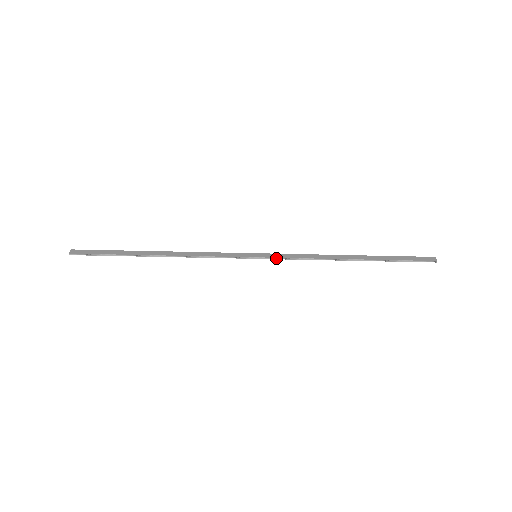
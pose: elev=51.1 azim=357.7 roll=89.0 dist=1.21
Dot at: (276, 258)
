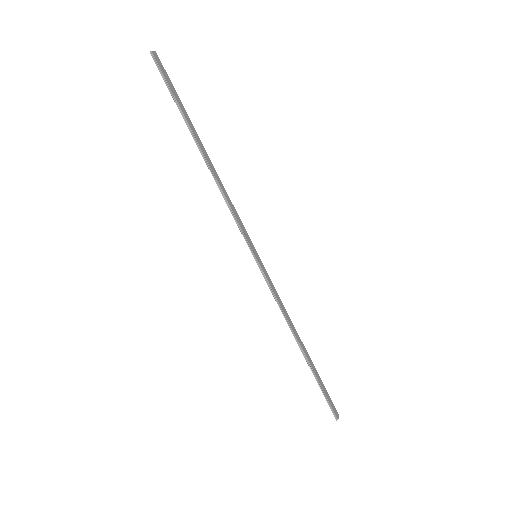
Dot at: (265, 277)
